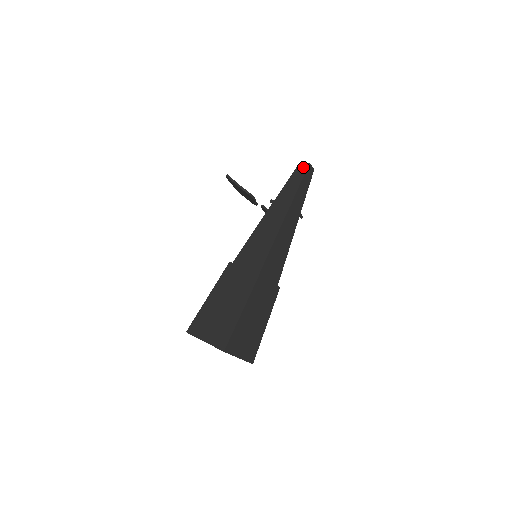
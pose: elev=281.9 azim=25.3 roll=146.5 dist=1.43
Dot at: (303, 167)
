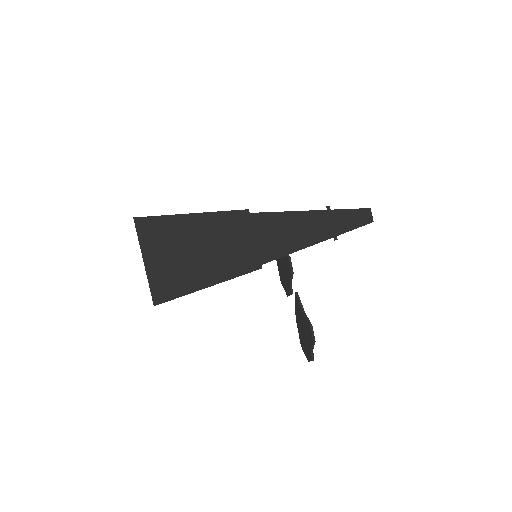
Dot at: occluded
